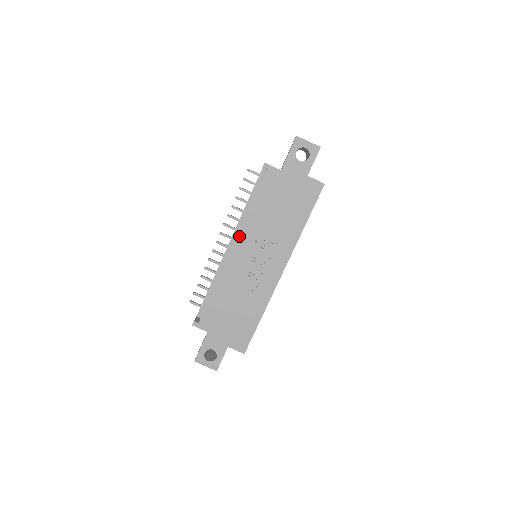
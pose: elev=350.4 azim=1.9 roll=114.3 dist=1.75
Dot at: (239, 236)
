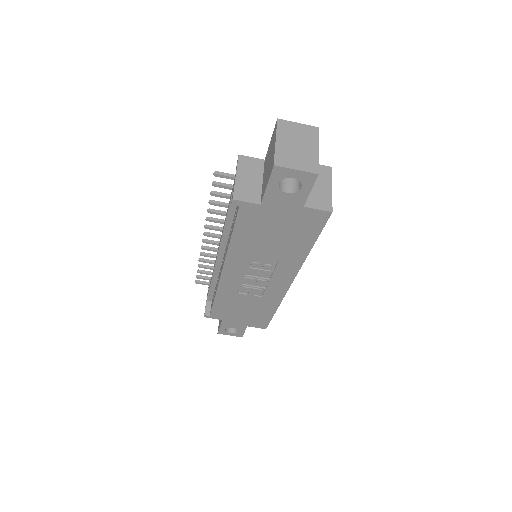
Dot at: (226, 263)
